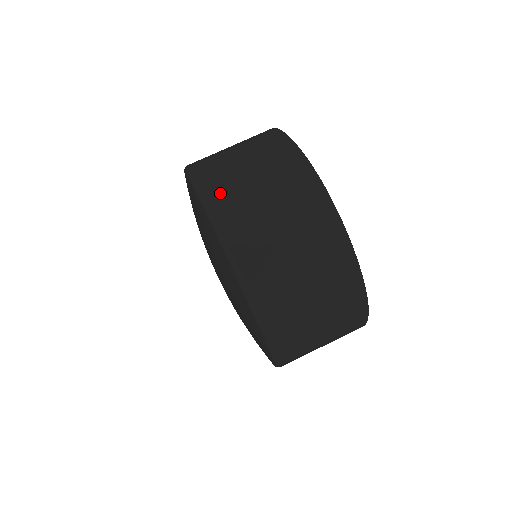
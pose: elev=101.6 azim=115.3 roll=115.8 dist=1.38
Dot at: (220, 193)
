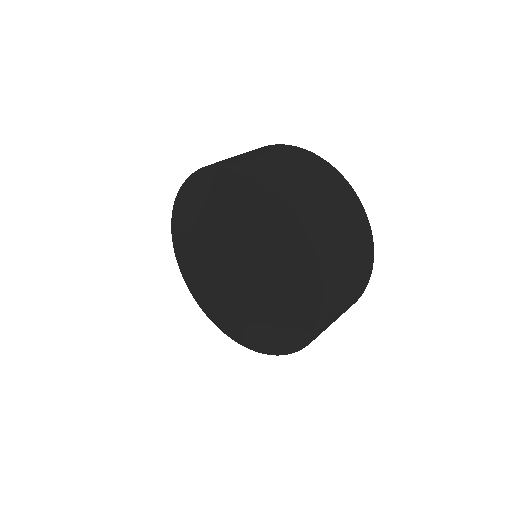
Dot at: occluded
